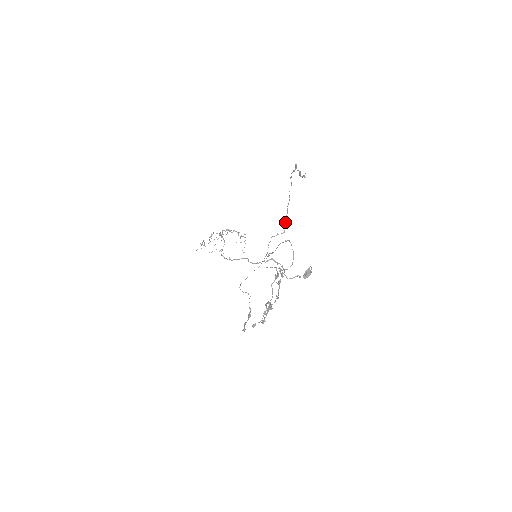
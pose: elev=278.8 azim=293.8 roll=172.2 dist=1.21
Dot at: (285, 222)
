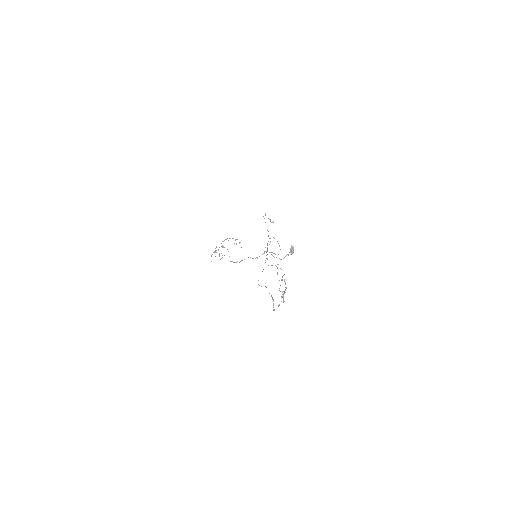
Dot at: occluded
